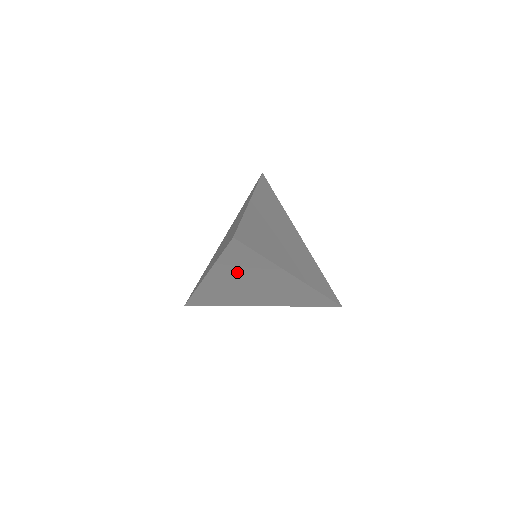
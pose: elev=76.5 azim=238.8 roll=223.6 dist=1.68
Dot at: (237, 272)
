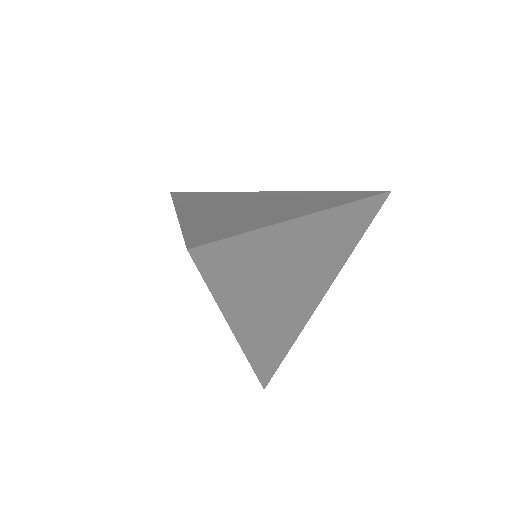
Dot at: occluded
